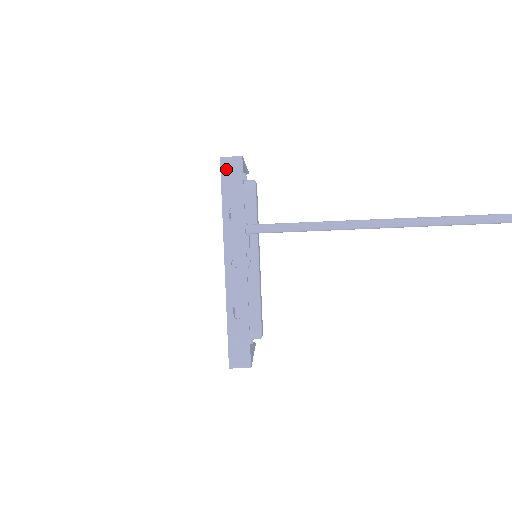
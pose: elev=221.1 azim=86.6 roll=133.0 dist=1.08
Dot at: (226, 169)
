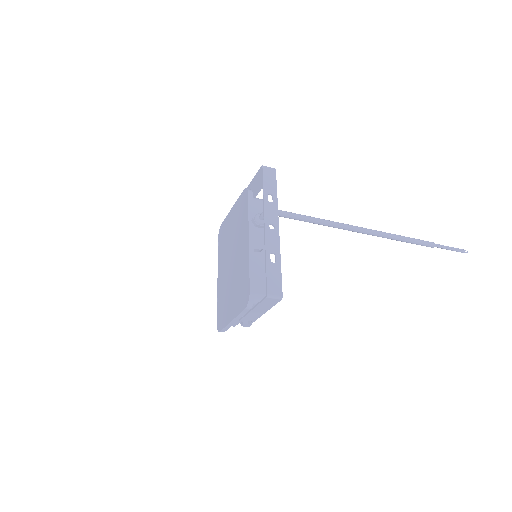
Dot at: (266, 172)
